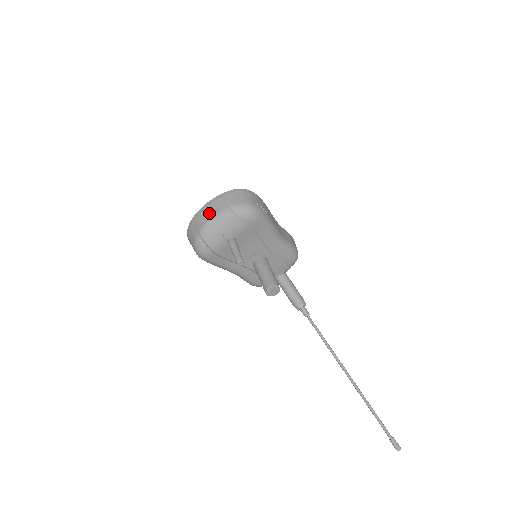
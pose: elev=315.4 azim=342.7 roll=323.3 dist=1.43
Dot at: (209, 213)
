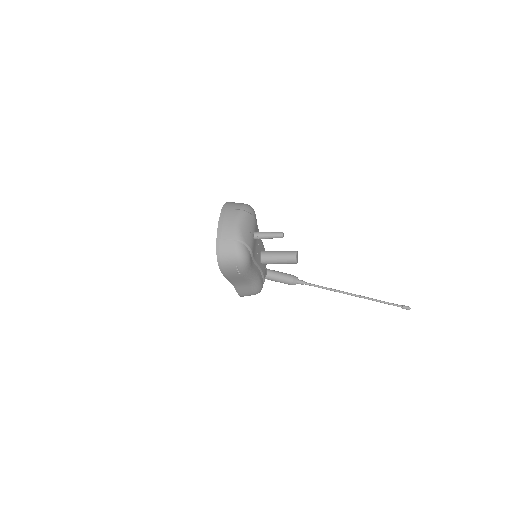
Dot at: (231, 222)
